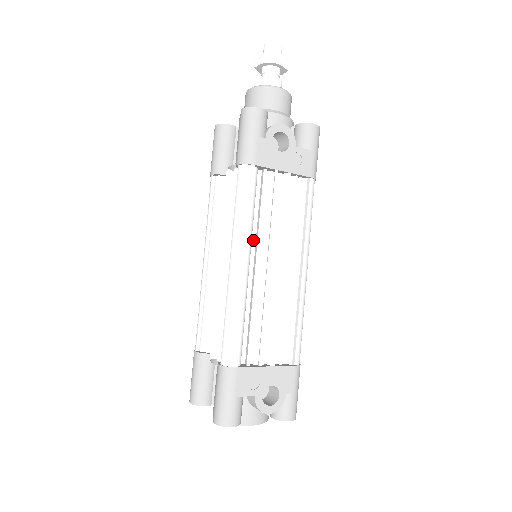
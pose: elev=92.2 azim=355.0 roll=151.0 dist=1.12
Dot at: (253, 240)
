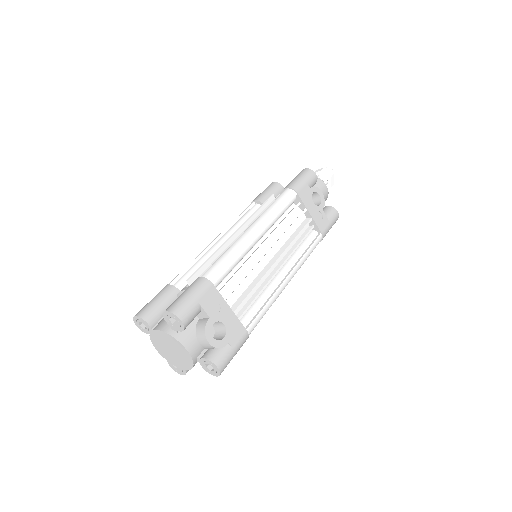
Dot at: (268, 233)
